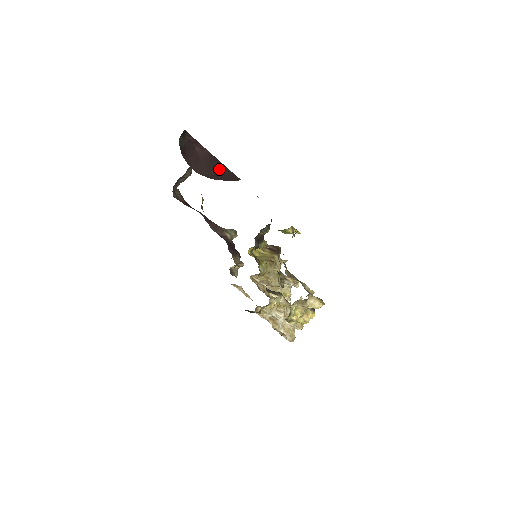
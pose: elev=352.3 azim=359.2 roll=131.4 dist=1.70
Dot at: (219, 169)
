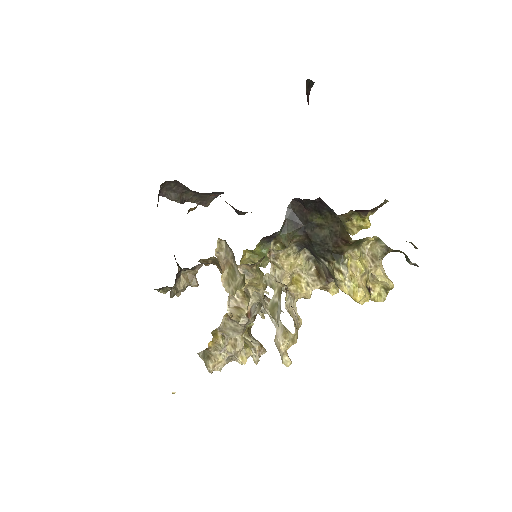
Dot at: occluded
